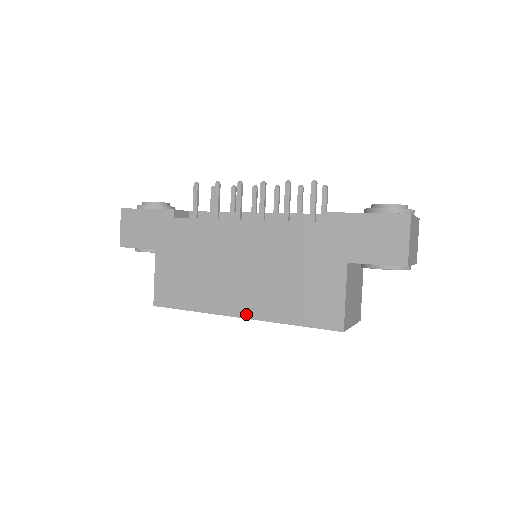
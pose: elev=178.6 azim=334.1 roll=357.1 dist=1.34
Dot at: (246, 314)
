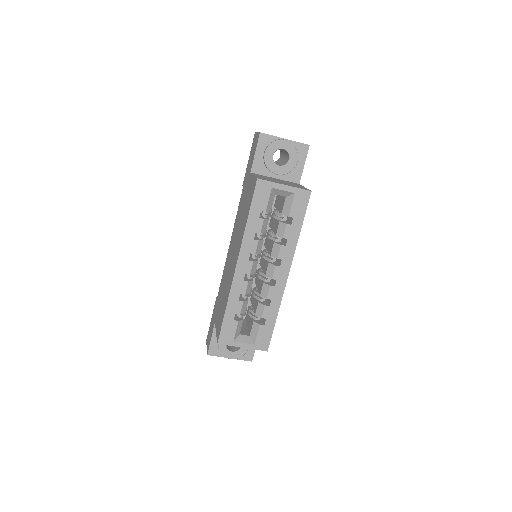
Dot at: (237, 258)
